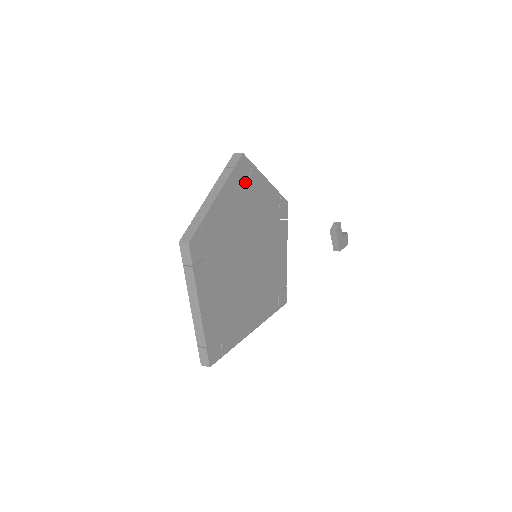
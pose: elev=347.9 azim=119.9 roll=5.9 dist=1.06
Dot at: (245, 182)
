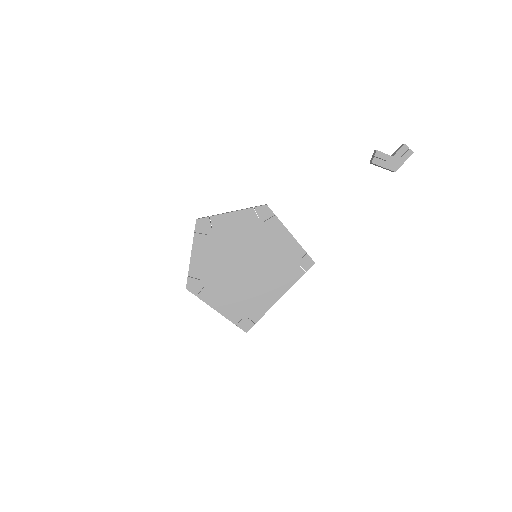
Dot at: (210, 231)
